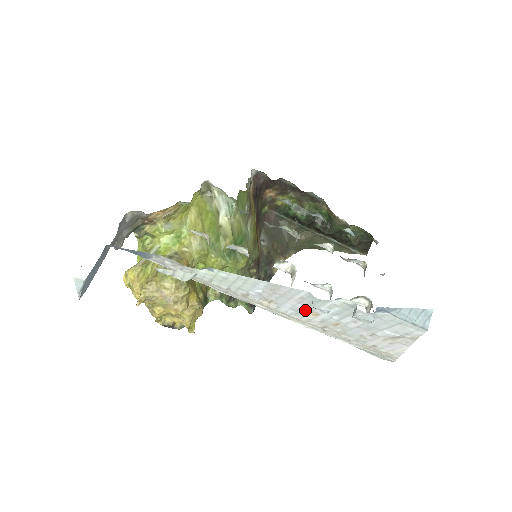
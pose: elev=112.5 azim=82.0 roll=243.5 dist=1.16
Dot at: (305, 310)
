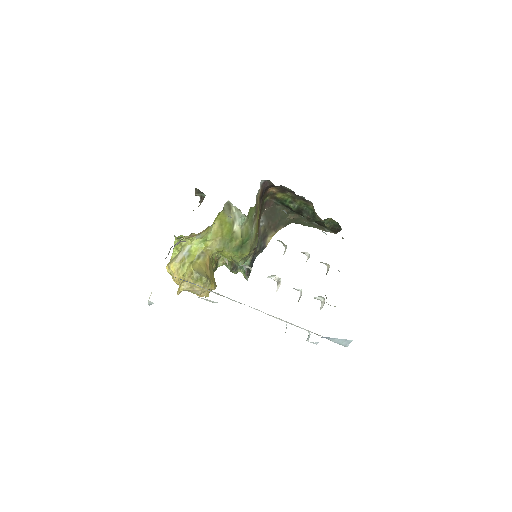
Dot at: occluded
